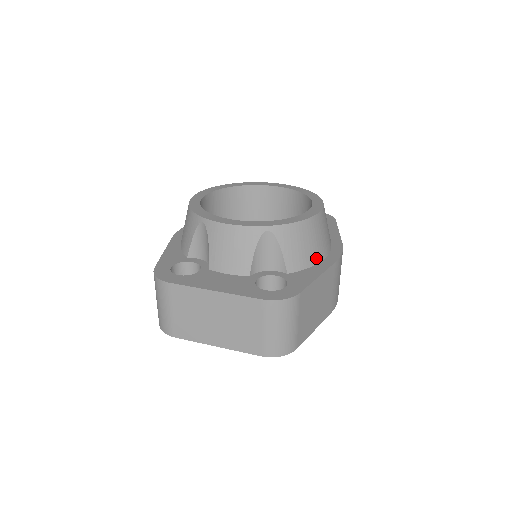
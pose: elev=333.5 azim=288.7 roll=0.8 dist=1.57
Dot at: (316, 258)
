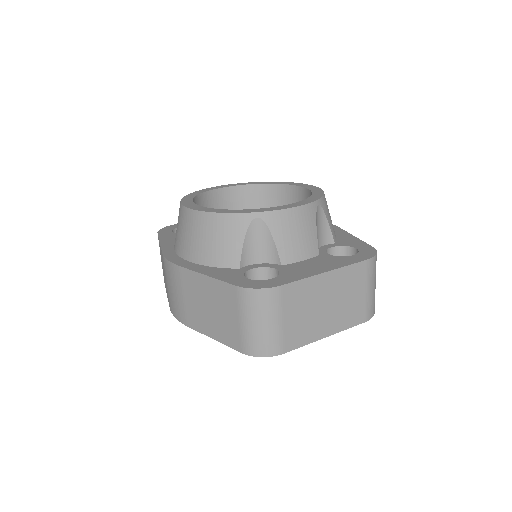
Dot at: occluded
